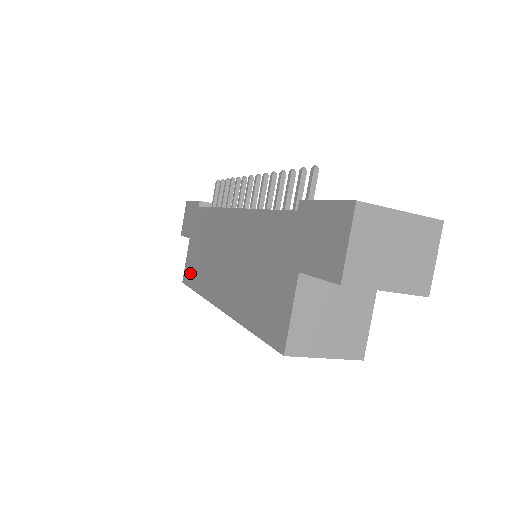
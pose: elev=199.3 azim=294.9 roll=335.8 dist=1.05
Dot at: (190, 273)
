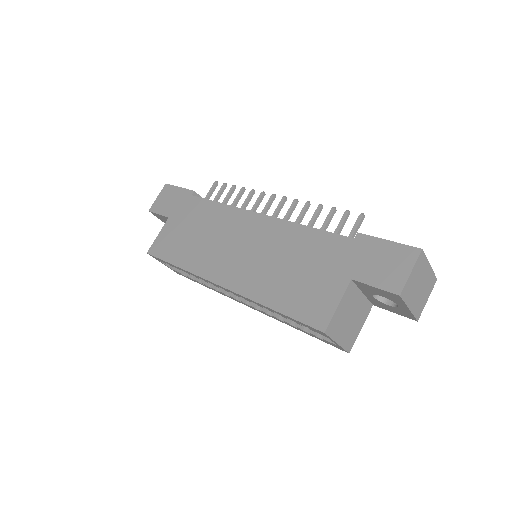
Dot at: (166, 248)
